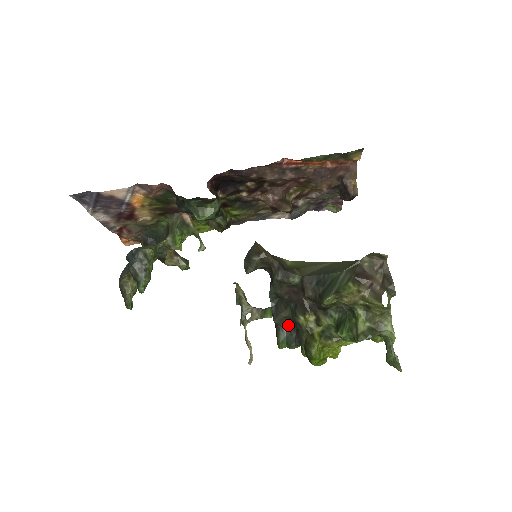
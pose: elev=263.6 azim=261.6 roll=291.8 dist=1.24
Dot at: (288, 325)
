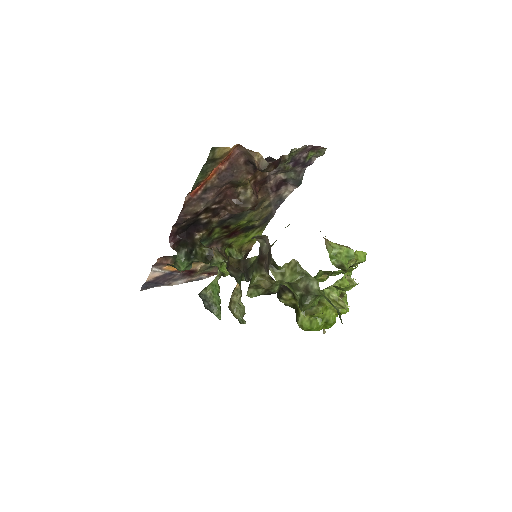
Dot at: occluded
